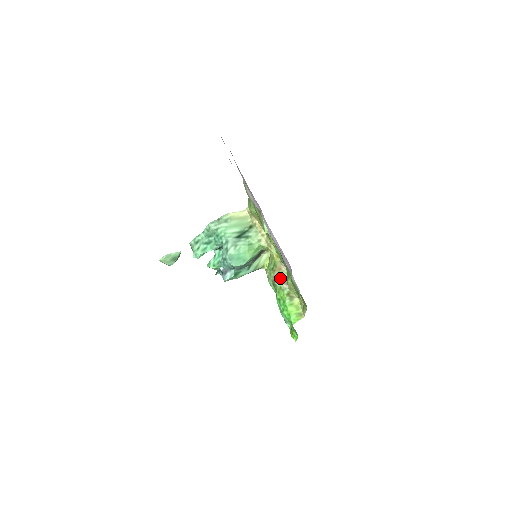
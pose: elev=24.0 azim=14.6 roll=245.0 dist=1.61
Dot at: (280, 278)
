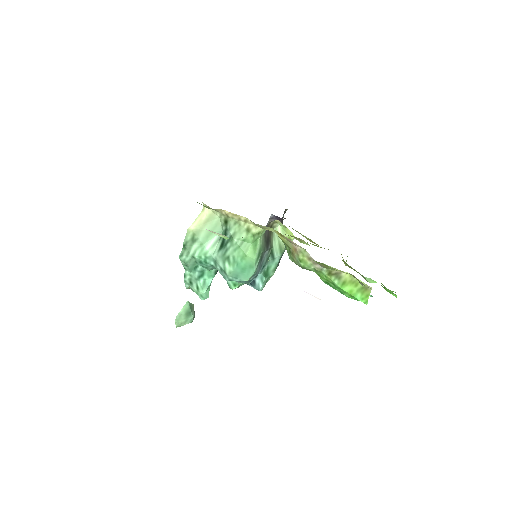
Dot at: (305, 260)
